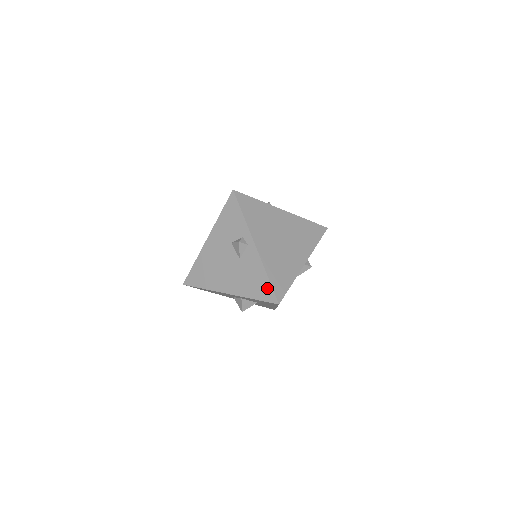
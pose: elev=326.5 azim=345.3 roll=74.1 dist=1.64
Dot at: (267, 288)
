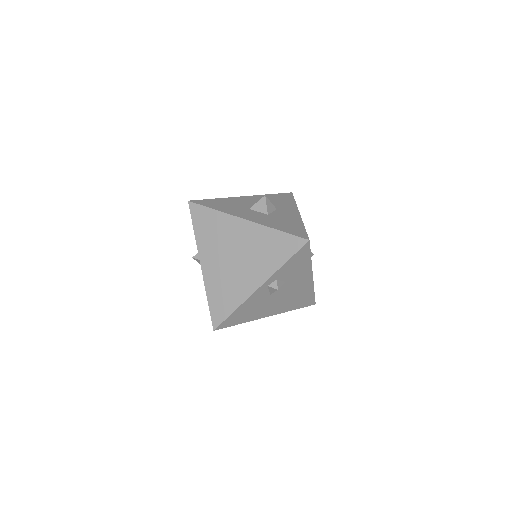
Dot at: occluded
